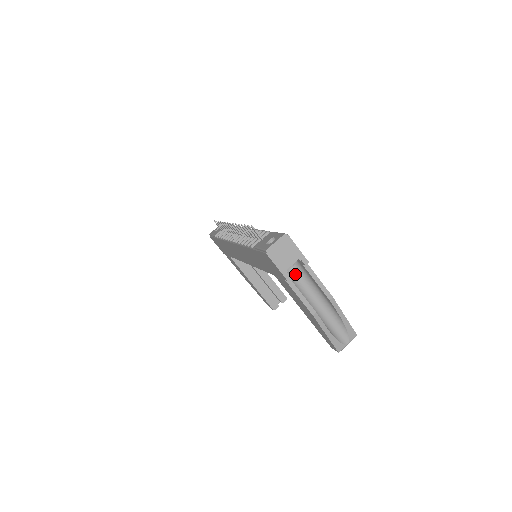
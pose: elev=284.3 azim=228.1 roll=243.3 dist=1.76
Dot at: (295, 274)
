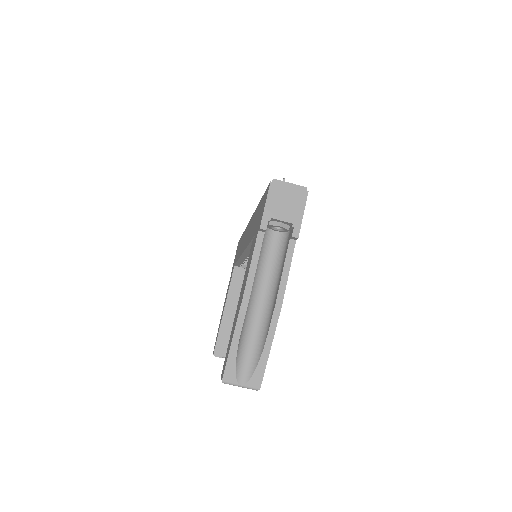
Dot at: (273, 249)
